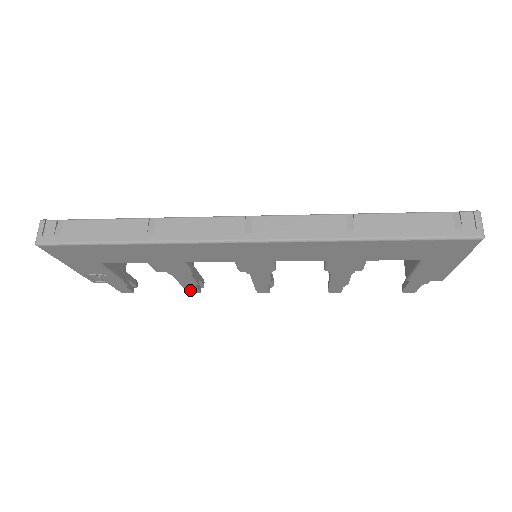
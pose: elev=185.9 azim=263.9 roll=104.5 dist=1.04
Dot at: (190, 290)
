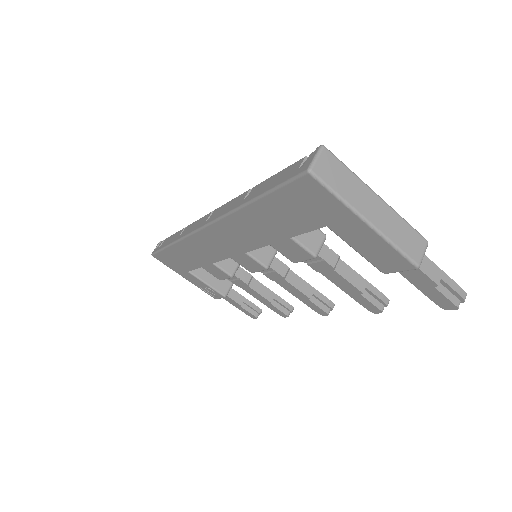
Dot at: (278, 312)
